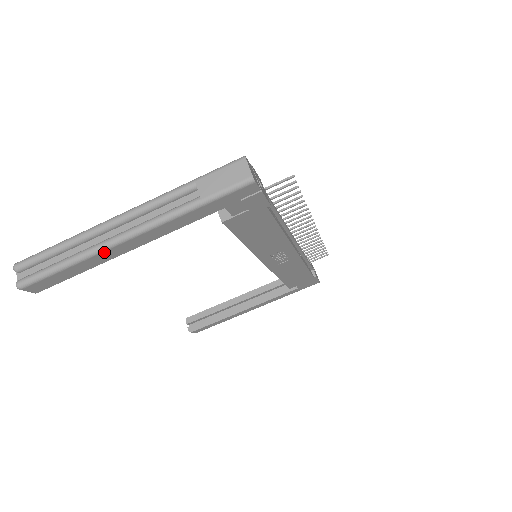
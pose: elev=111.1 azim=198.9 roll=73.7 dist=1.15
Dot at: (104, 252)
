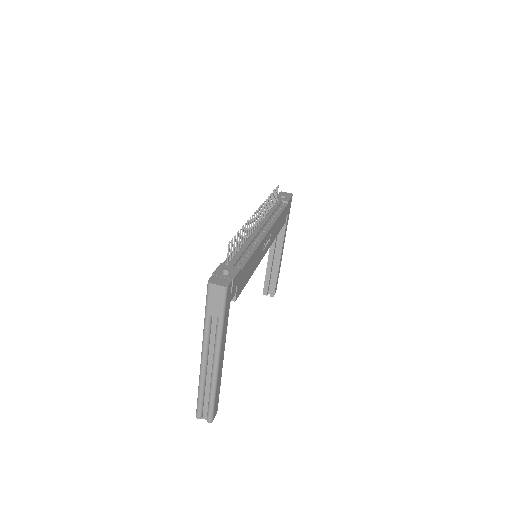
Dot at: (218, 376)
